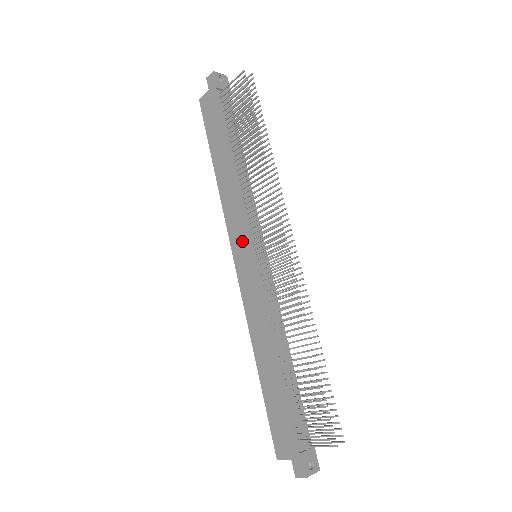
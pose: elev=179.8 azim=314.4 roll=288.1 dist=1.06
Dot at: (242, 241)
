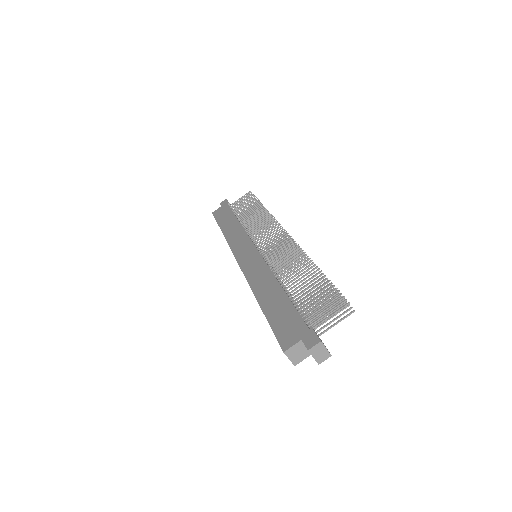
Dot at: (246, 247)
